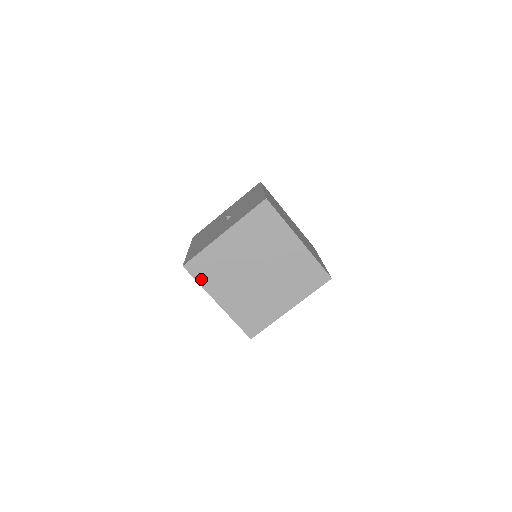
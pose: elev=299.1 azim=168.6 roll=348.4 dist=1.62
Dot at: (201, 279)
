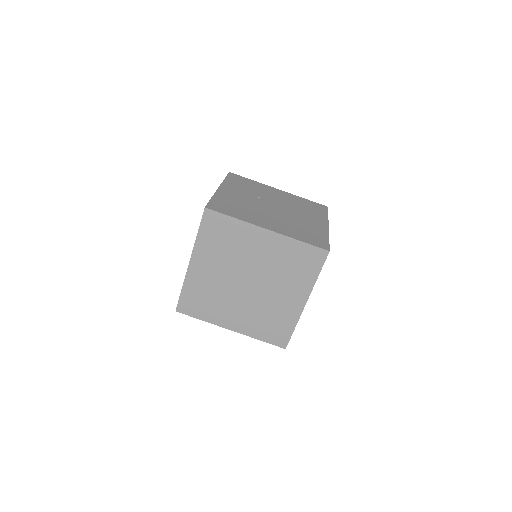
Dot at: (200, 315)
